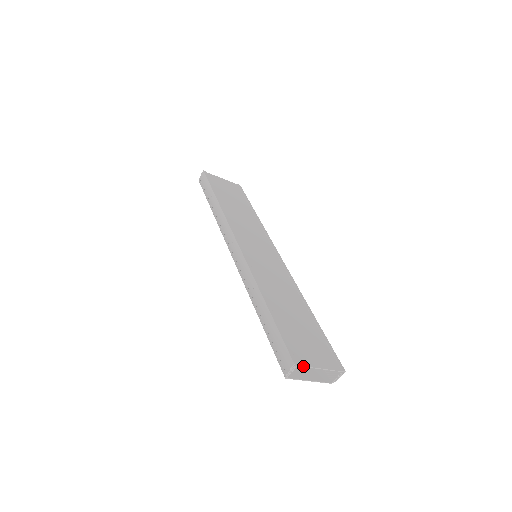
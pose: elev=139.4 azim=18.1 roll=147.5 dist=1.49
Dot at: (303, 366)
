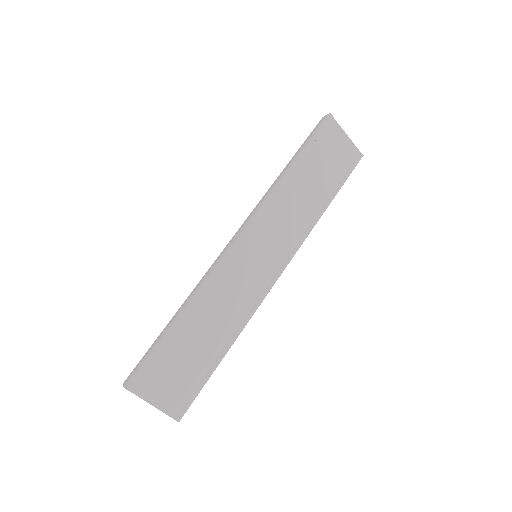
Dot at: (135, 394)
